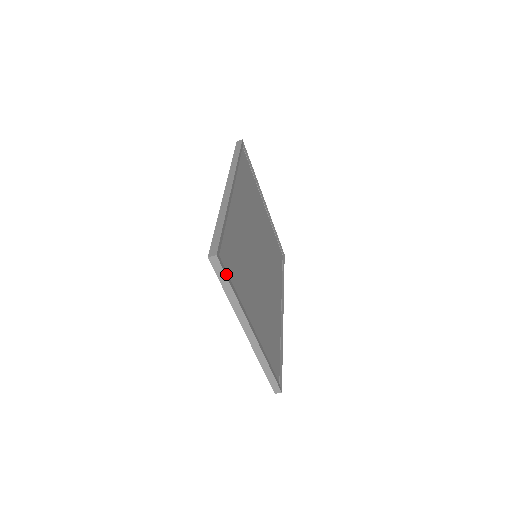
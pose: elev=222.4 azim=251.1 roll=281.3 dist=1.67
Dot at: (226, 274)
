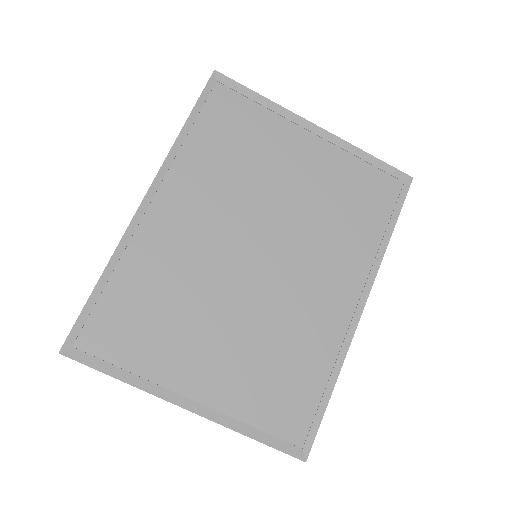
Dot at: (92, 364)
